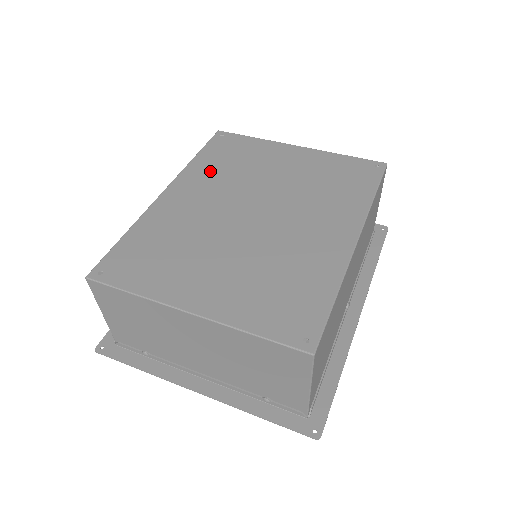
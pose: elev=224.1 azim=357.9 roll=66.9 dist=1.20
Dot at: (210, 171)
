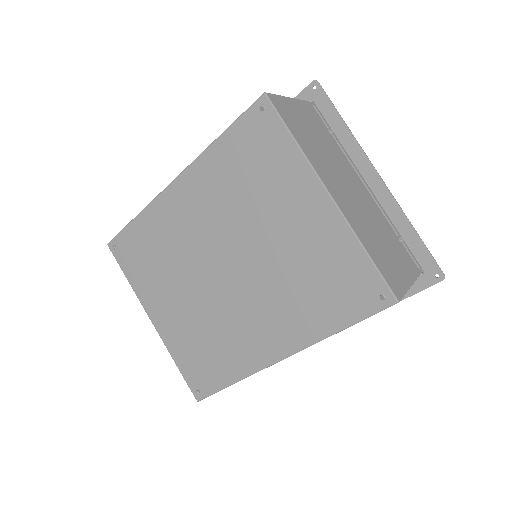
Dot at: (220, 177)
